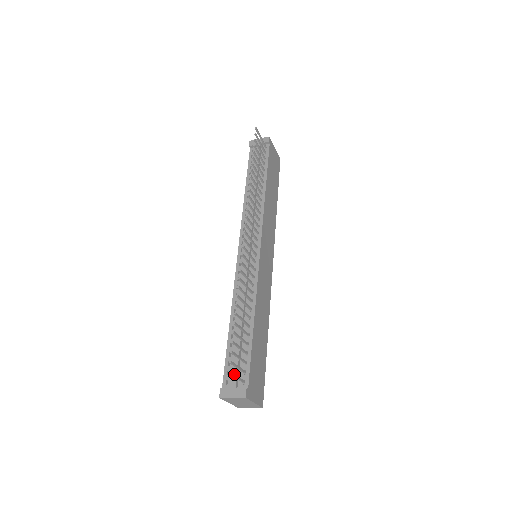
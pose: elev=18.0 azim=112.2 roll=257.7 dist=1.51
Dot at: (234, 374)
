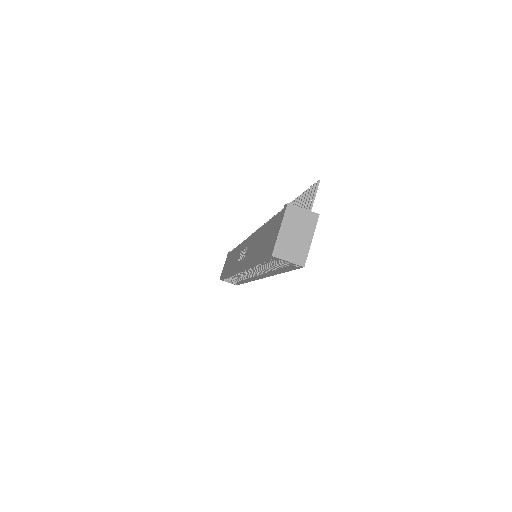
Dot at: (316, 192)
